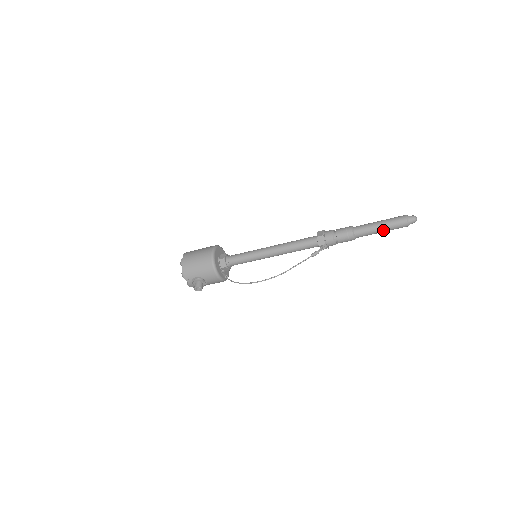
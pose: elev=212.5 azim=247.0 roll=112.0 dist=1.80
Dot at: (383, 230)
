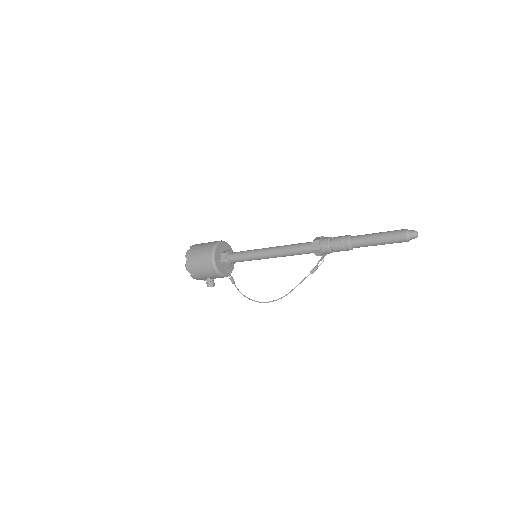
Dot at: occluded
